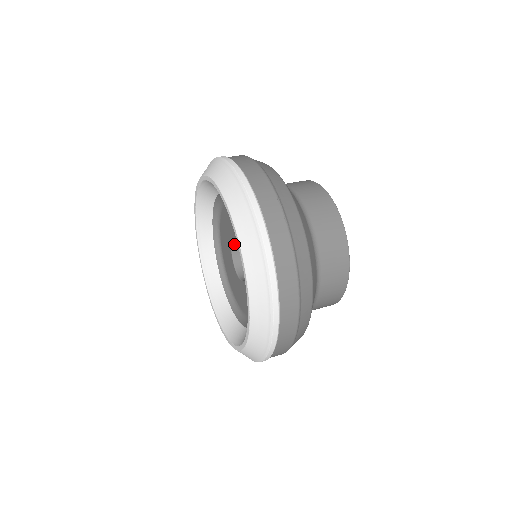
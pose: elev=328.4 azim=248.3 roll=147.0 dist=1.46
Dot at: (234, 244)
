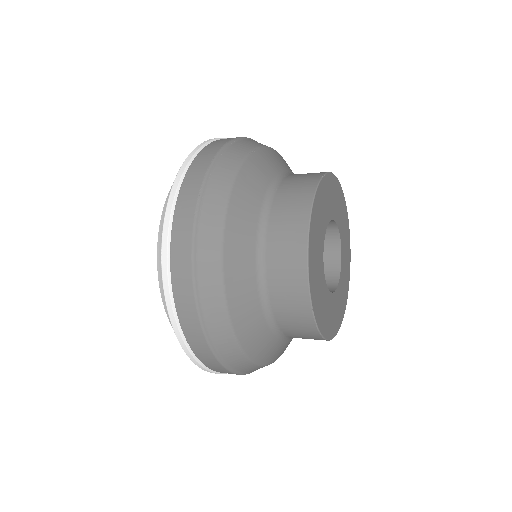
Dot at: occluded
